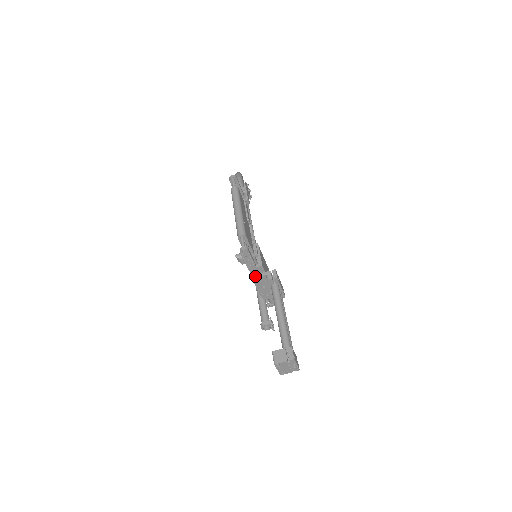
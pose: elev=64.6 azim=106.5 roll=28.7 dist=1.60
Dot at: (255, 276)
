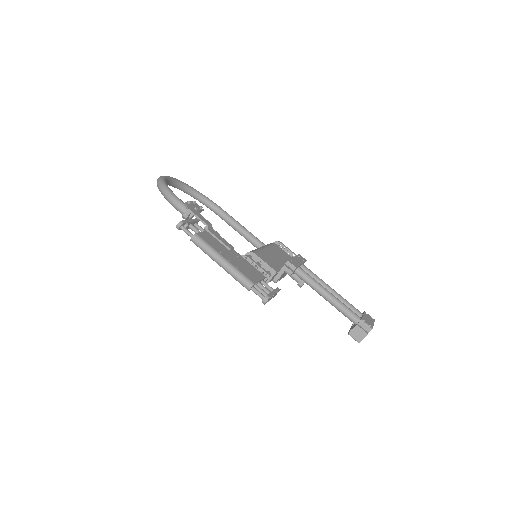
Dot at: (275, 280)
